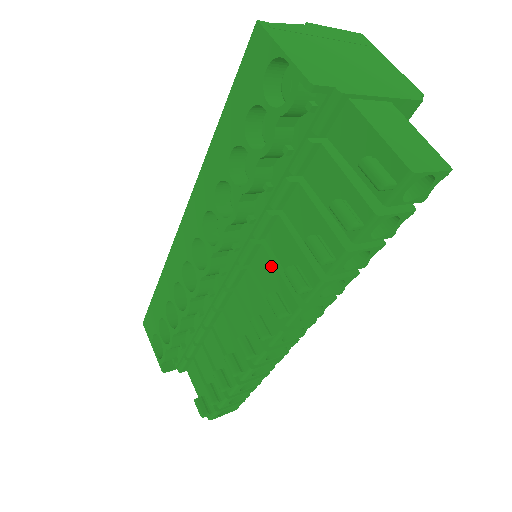
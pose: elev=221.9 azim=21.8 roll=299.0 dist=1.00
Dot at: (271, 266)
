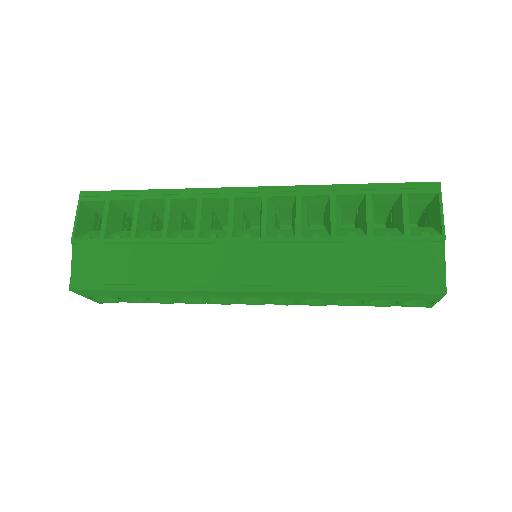
Dot at: occluded
